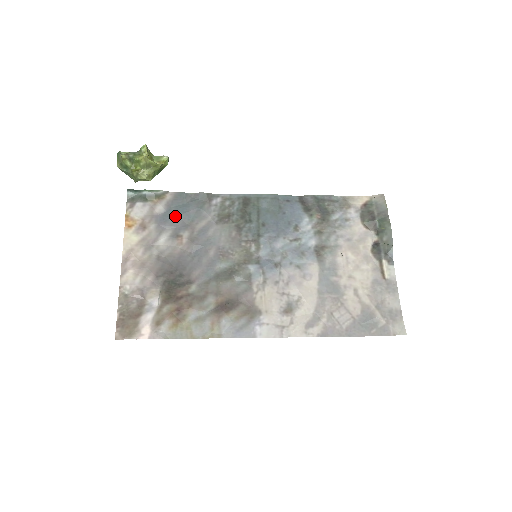
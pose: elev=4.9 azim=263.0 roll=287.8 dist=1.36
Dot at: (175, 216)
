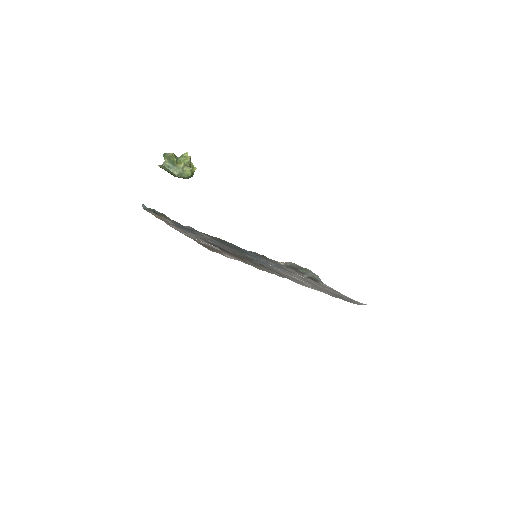
Dot at: (184, 228)
